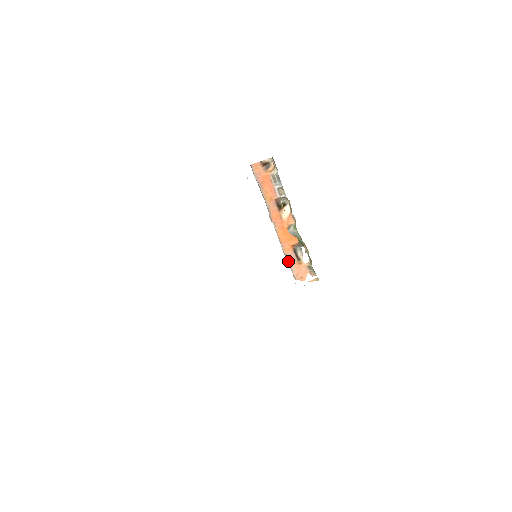
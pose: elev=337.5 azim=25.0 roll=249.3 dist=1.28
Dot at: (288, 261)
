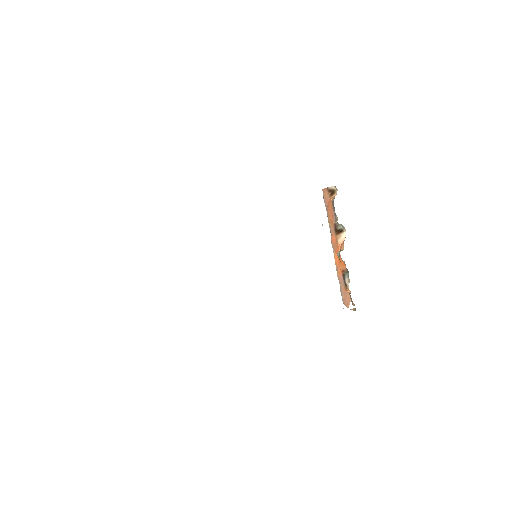
Dot at: (340, 284)
